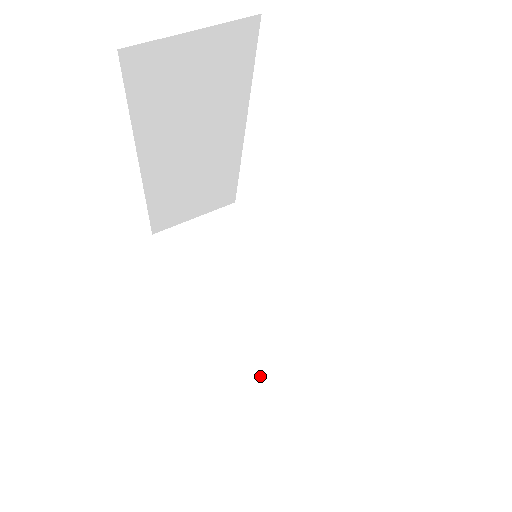
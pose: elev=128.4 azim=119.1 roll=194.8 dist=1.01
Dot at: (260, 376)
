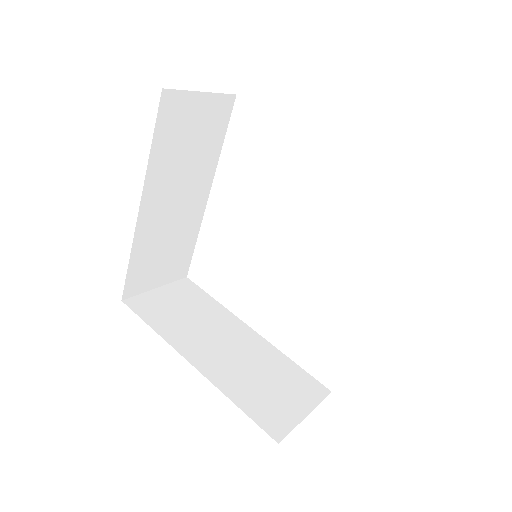
Dot at: (263, 395)
